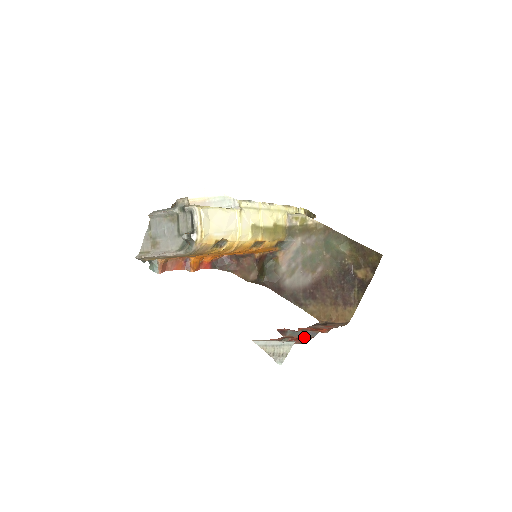
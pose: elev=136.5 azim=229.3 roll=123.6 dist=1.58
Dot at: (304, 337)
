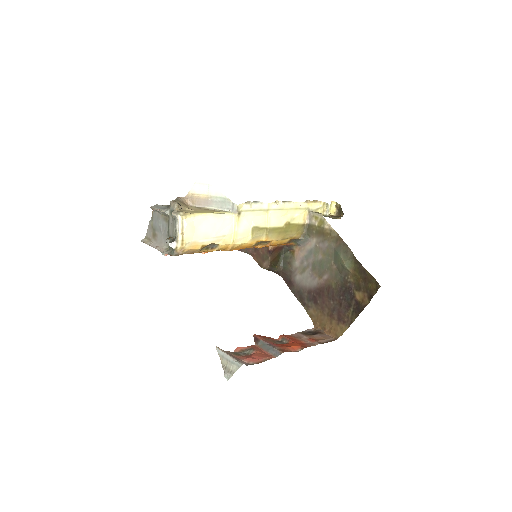
Dot at: (268, 353)
